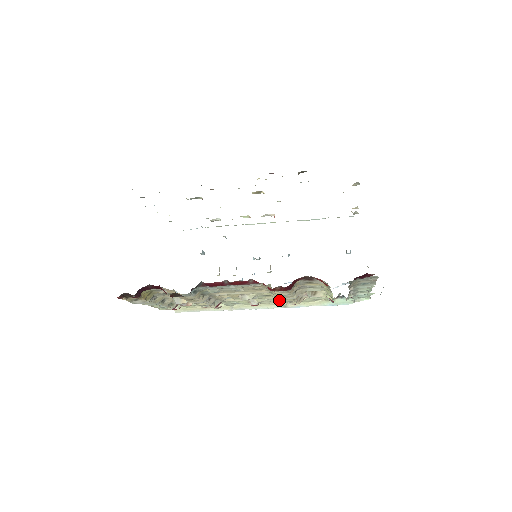
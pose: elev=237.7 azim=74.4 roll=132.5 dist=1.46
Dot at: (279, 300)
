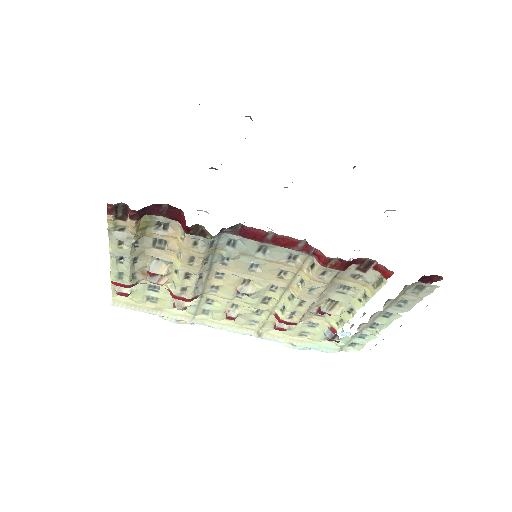
Dot at: (266, 318)
